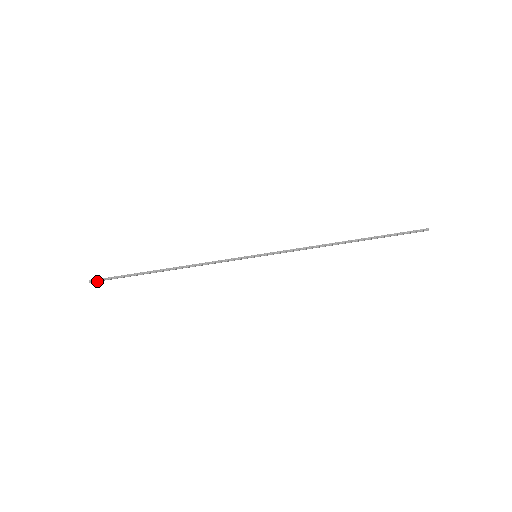
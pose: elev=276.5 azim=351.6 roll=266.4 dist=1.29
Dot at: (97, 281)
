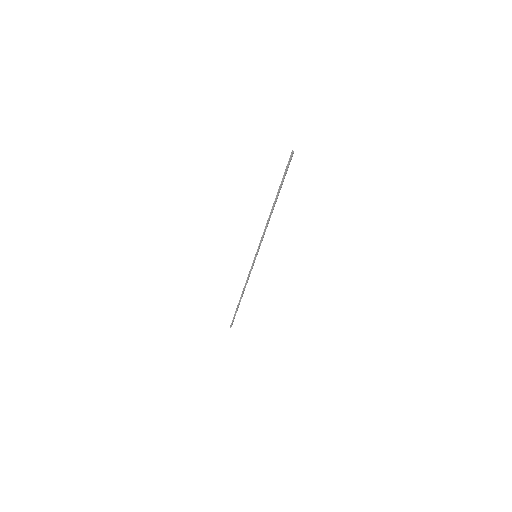
Dot at: occluded
